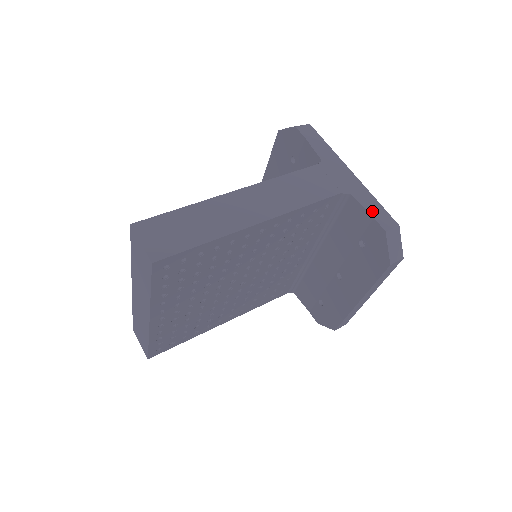
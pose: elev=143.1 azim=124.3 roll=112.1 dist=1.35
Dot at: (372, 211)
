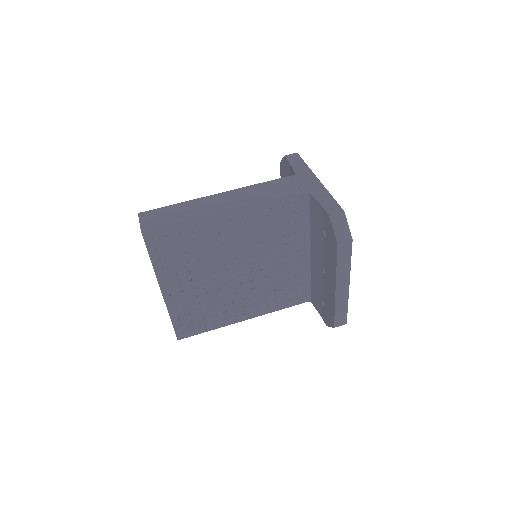
Dot at: (323, 203)
